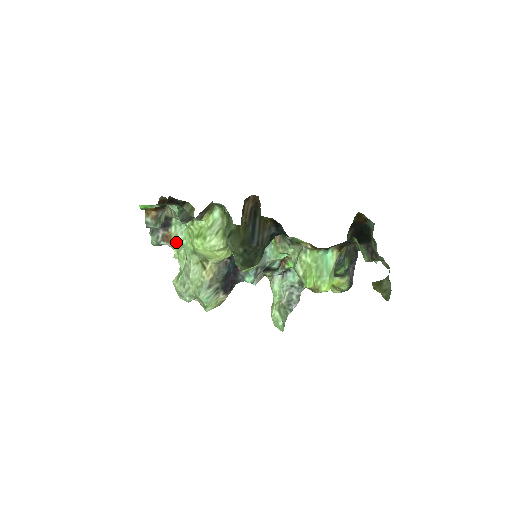
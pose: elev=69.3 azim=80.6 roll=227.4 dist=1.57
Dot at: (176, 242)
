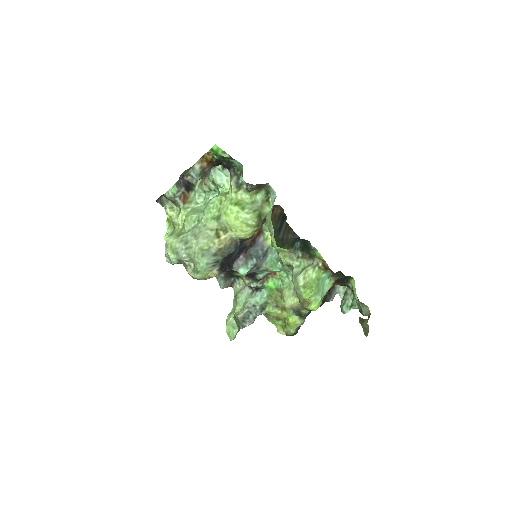
Dot at: (188, 206)
